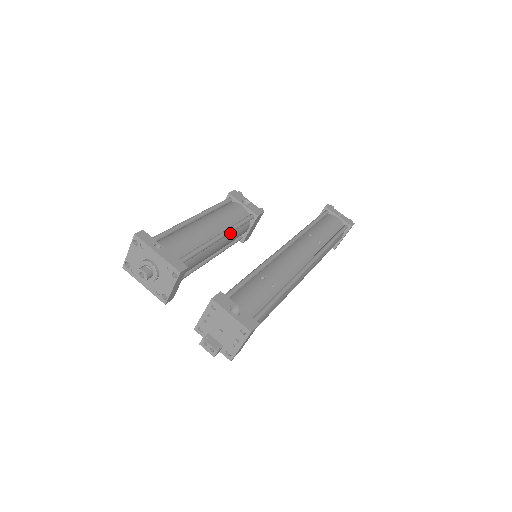
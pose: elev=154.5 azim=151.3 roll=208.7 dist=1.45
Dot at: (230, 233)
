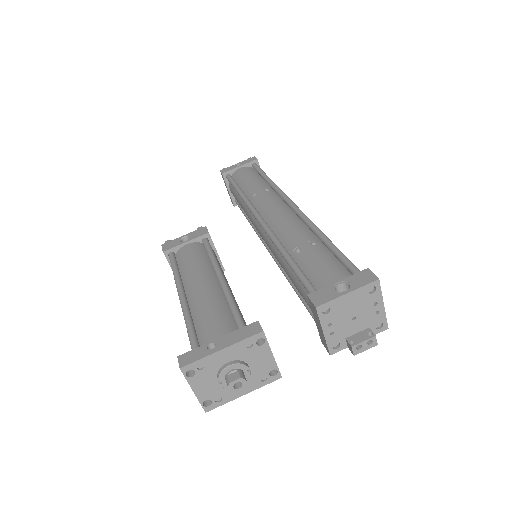
Dot at: occluded
